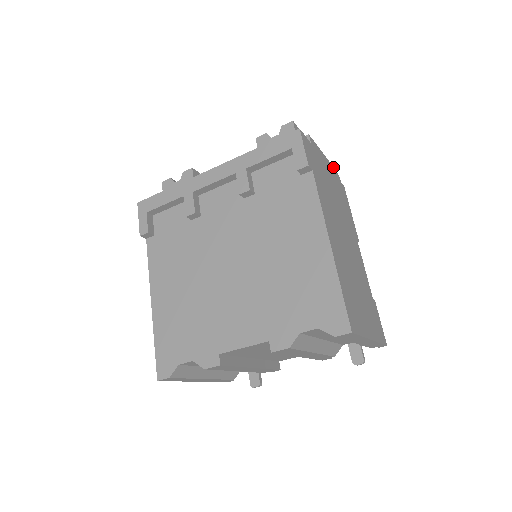
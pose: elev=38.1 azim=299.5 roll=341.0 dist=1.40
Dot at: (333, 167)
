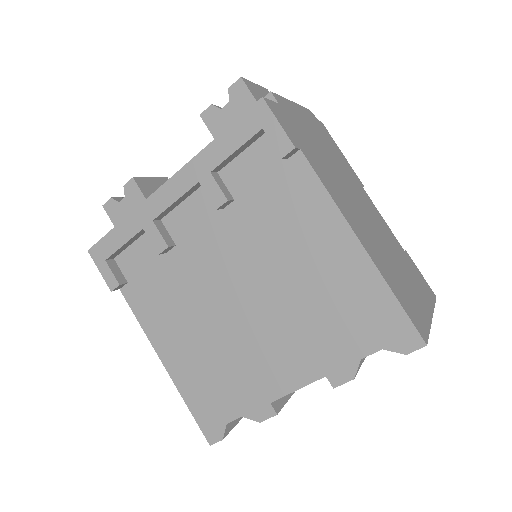
Dot at: (304, 107)
